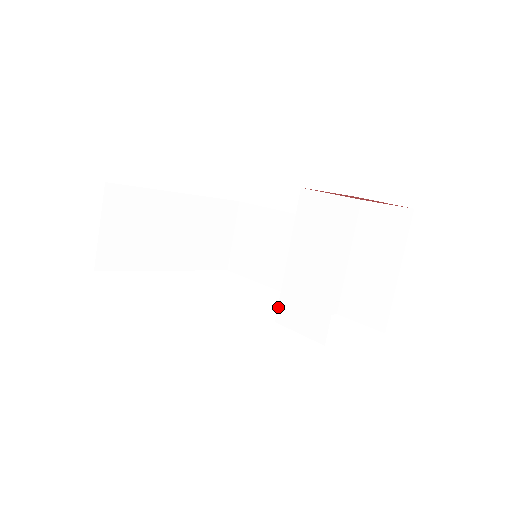
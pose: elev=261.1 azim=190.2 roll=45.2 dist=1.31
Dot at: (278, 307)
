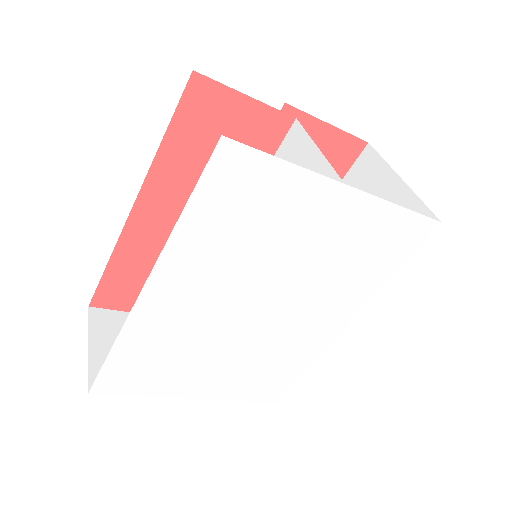
Dot at: occluded
